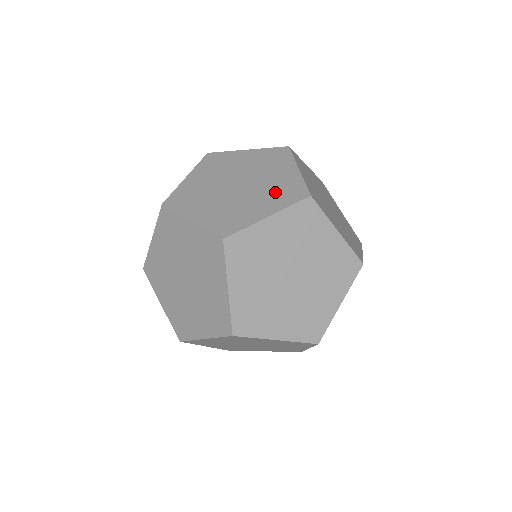
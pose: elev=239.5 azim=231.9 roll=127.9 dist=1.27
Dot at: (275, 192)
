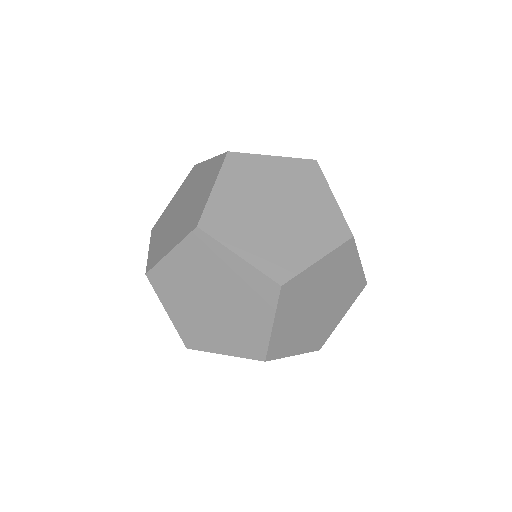
Dot at: (187, 220)
